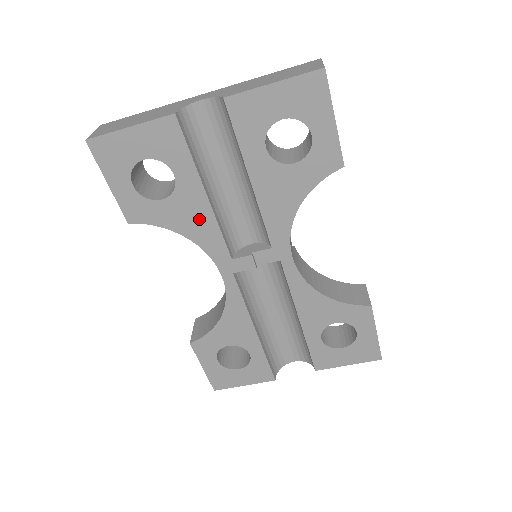
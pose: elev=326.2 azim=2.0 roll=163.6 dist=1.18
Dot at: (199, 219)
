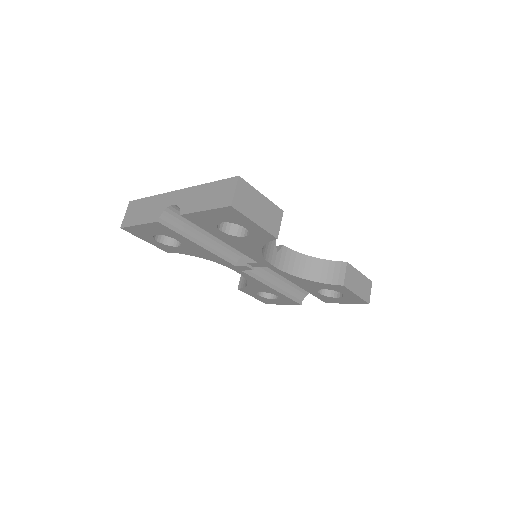
Dot at: (204, 253)
